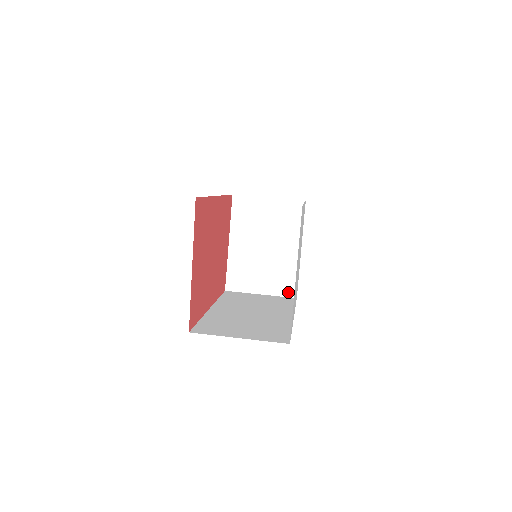
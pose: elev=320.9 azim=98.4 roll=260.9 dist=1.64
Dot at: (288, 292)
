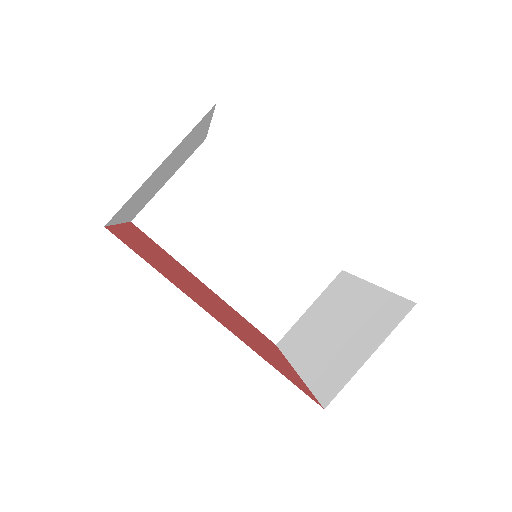
Dot at: occluded
